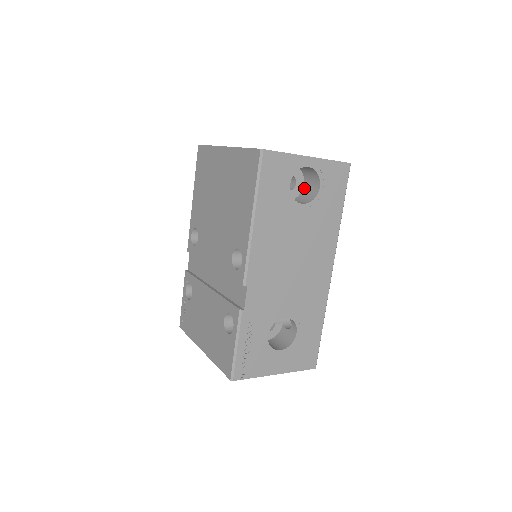
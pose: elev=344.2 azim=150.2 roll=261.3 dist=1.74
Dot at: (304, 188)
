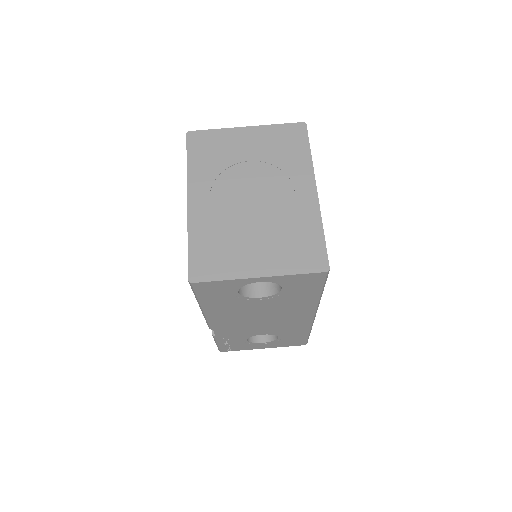
Dot at: occluded
